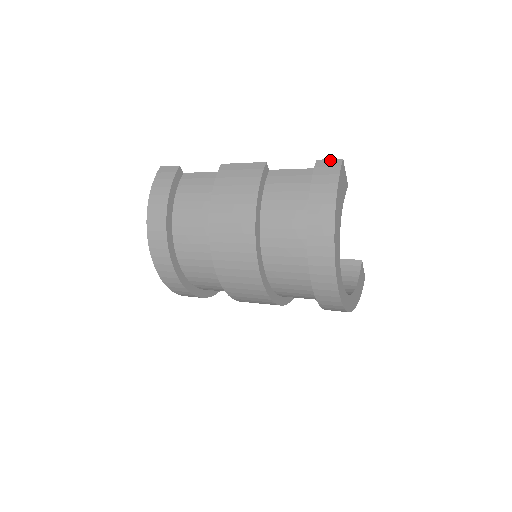
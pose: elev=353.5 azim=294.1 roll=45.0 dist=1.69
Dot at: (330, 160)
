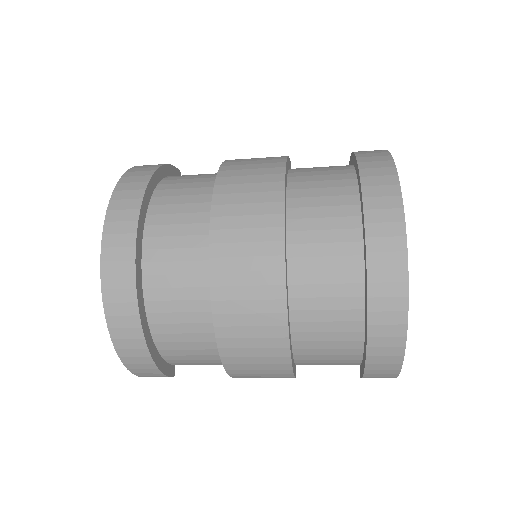
Dot at: occluded
